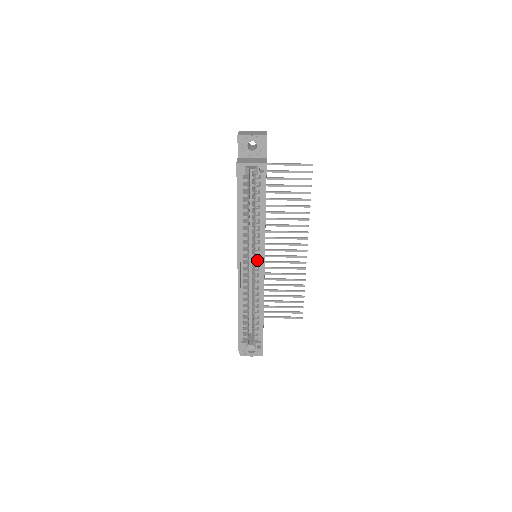
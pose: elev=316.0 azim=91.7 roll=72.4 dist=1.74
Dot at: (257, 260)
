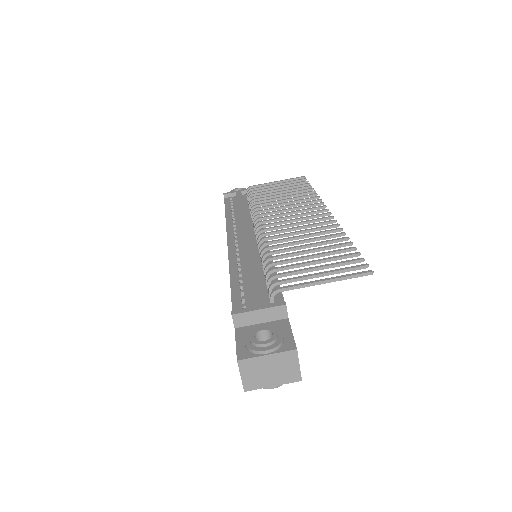
Dot at: occluded
